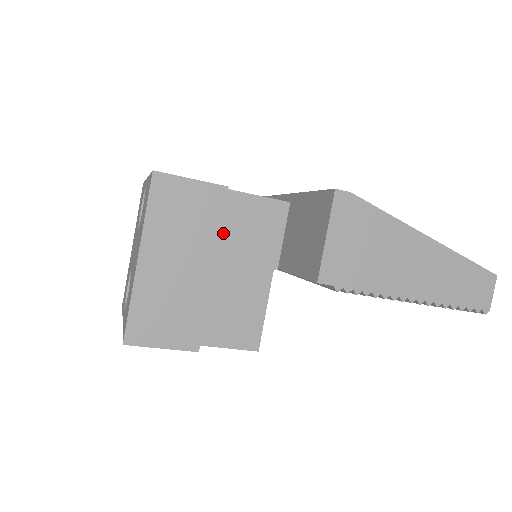
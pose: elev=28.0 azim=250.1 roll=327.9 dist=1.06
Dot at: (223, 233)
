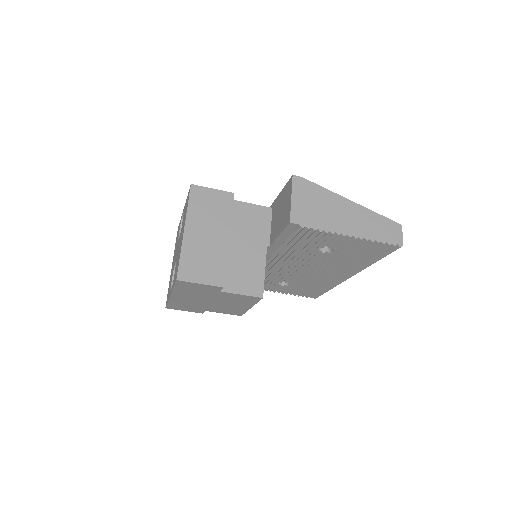
Dot at: (233, 224)
